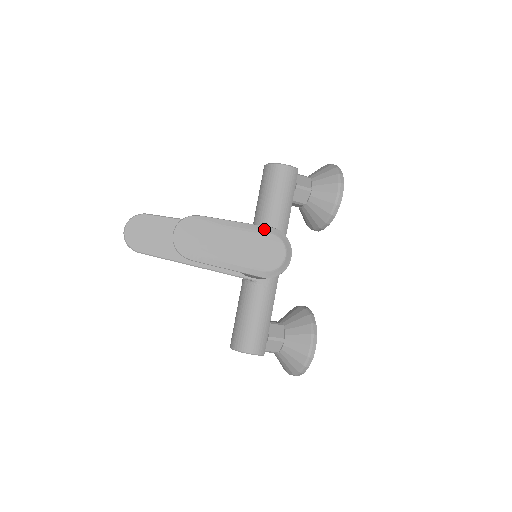
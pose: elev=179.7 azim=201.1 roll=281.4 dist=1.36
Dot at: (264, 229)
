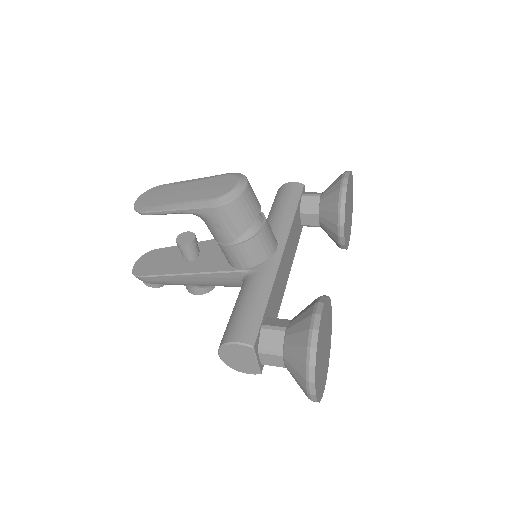
Dot at: (220, 175)
